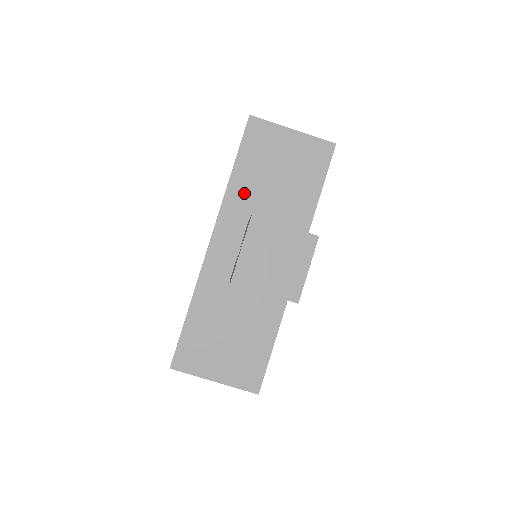
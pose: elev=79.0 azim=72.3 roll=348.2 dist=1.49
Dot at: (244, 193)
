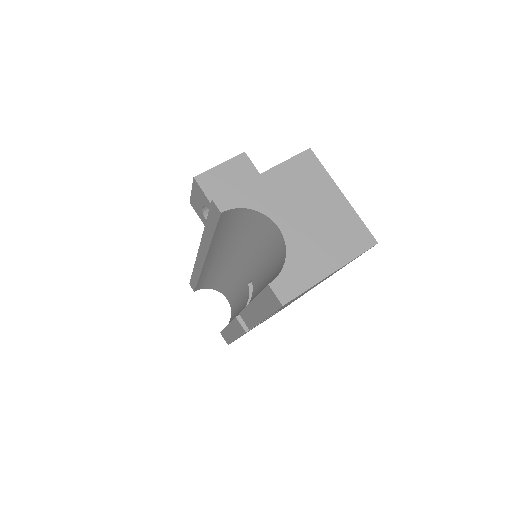
Dot at: occluded
